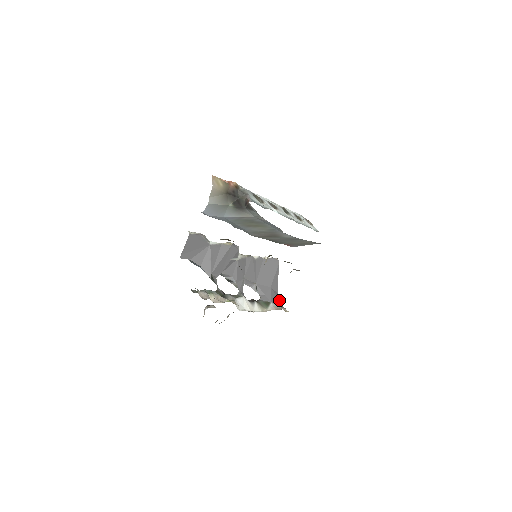
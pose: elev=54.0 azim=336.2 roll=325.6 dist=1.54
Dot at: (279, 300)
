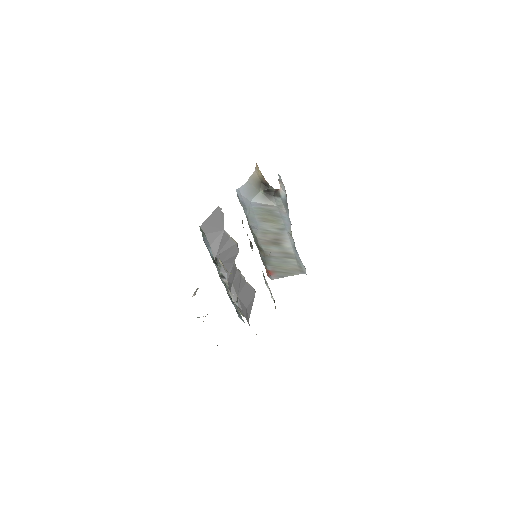
Dot at: (249, 325)
